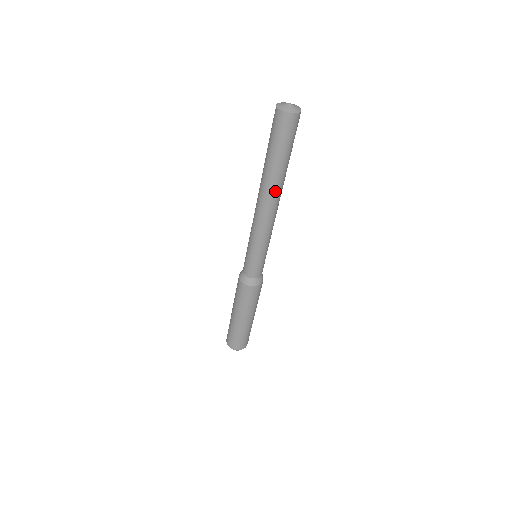
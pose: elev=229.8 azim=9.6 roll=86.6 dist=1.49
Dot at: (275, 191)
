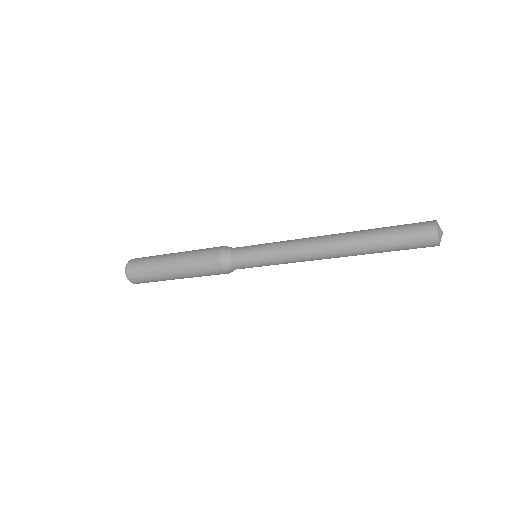
Dot at: (348, 255)
